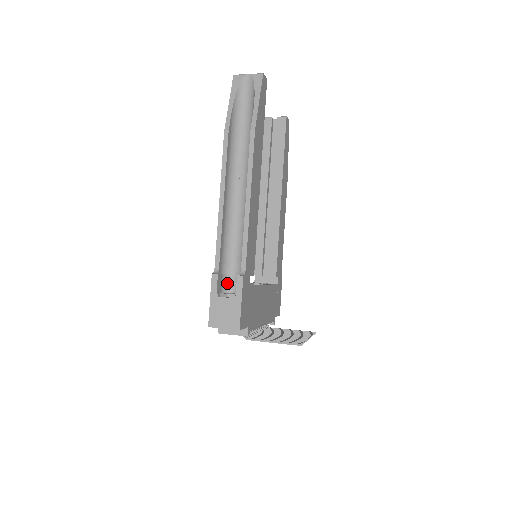
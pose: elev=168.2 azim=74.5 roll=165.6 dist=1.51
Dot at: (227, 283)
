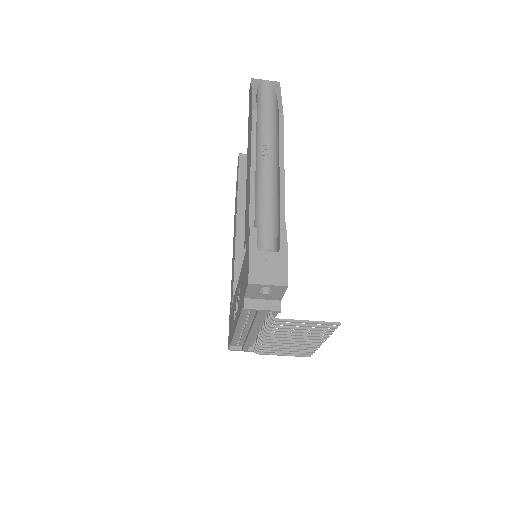
Dot at: (258, 248)
